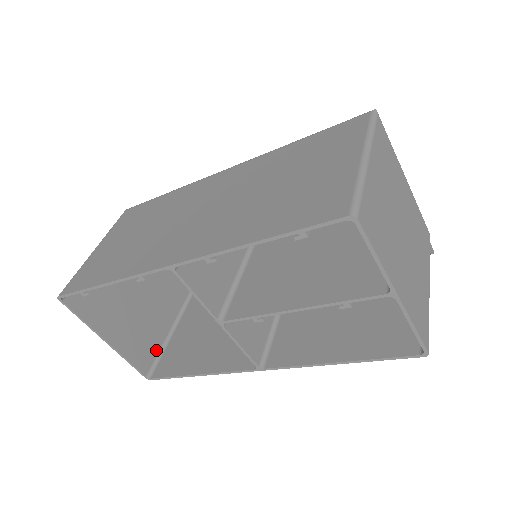
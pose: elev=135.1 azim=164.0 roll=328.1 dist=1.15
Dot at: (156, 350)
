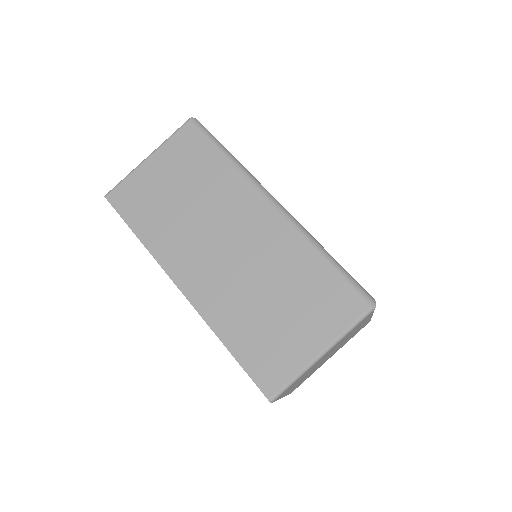
Dot at: occluded
